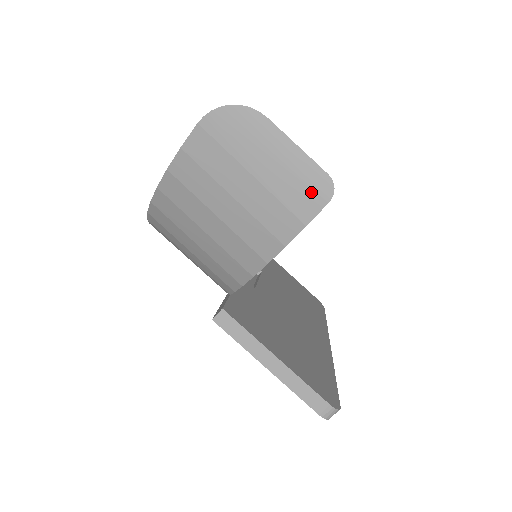
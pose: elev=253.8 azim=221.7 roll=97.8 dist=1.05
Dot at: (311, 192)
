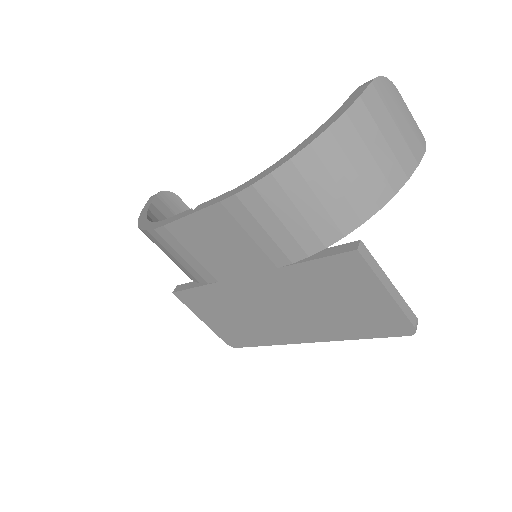
Dot at: (419, 143)
